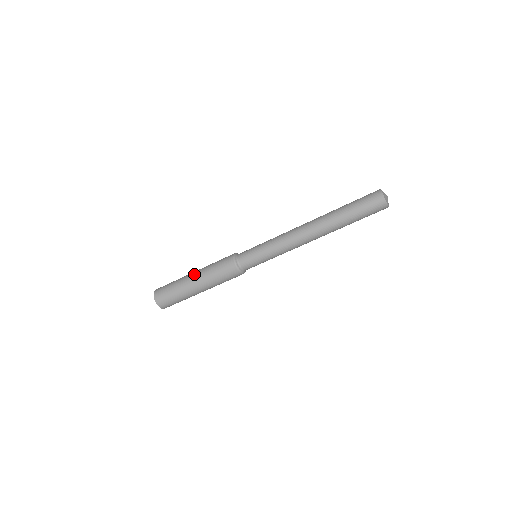
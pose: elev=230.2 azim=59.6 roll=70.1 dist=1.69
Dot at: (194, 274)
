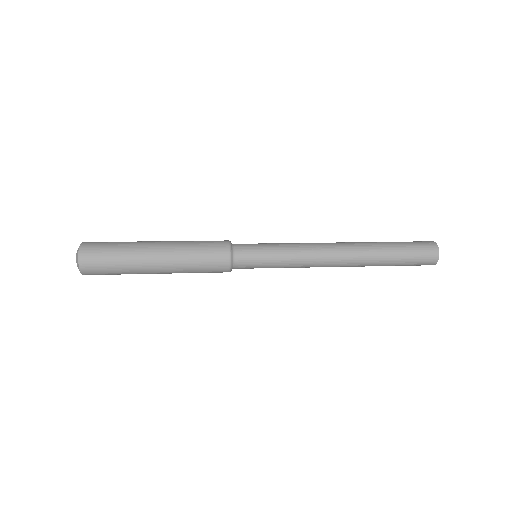
Dot at: (160, 251)
